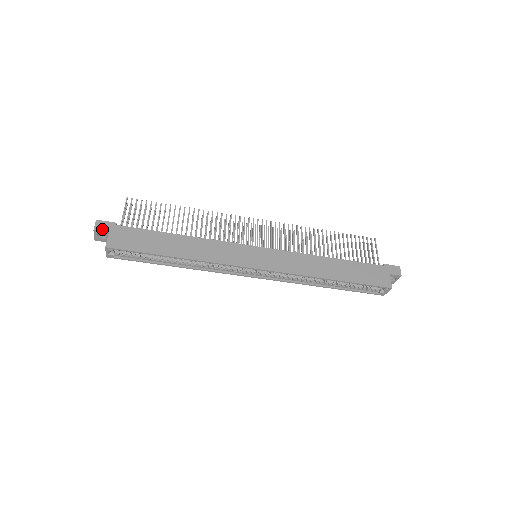
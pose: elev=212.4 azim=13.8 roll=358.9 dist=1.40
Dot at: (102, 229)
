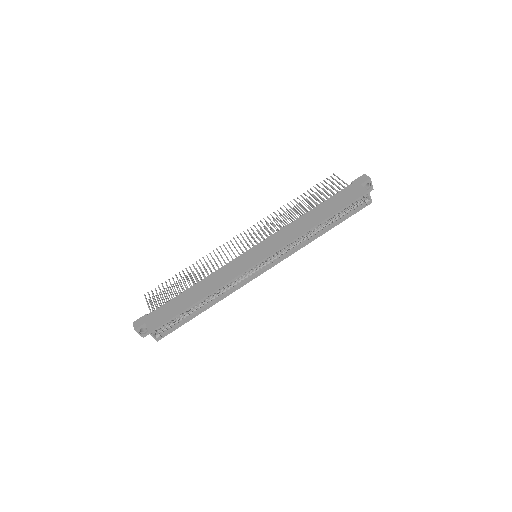
Dot at: (140, 325)
